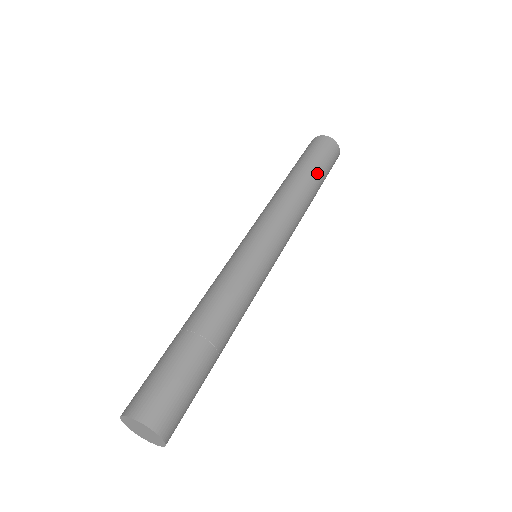
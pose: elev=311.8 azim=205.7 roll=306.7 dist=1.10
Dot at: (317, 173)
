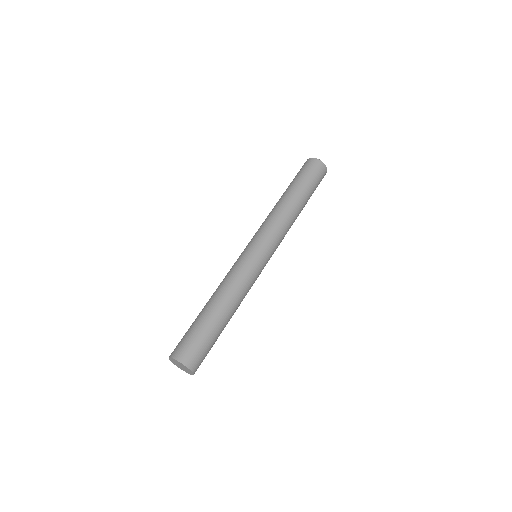
Dot at: (305, 191)
